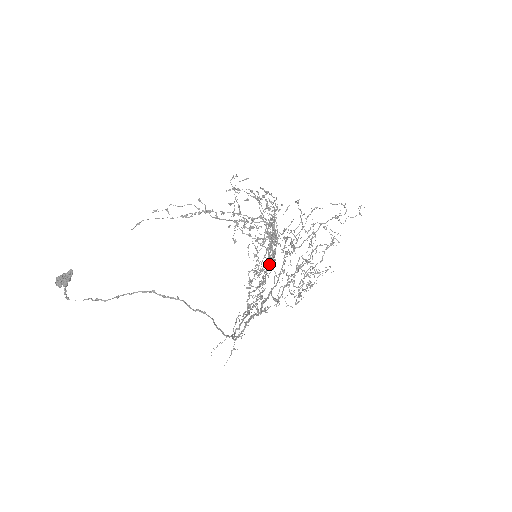
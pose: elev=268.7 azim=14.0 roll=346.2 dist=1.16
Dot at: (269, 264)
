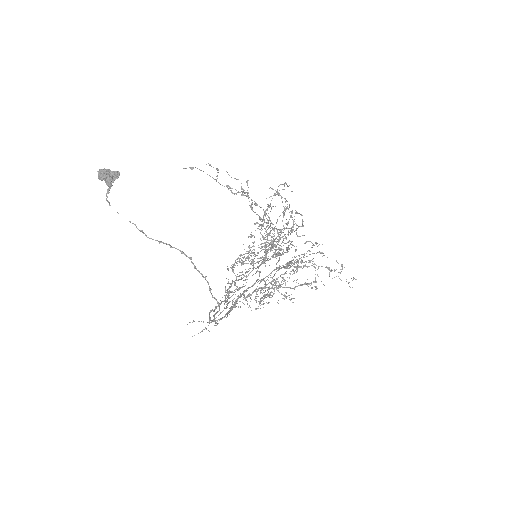
Dot at: occluded
